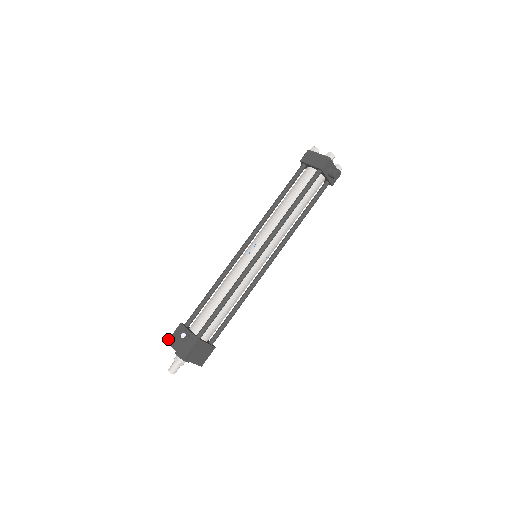
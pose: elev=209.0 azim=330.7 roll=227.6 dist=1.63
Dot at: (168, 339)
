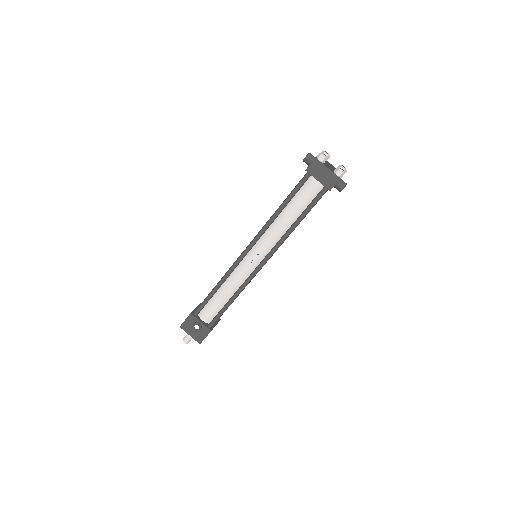
Dot at: (181, 325)
